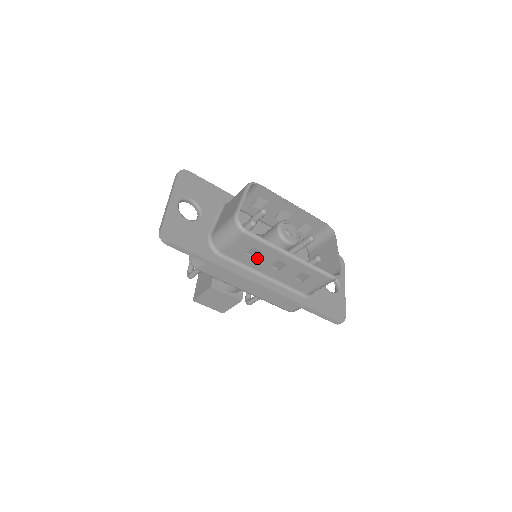
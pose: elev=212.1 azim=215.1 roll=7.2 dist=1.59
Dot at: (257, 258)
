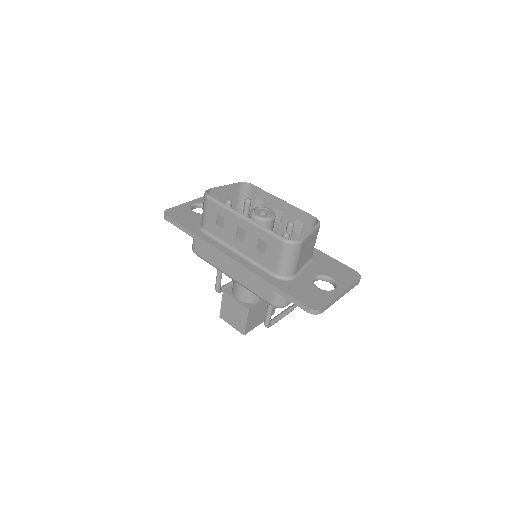
Dot at: (225, 228)
